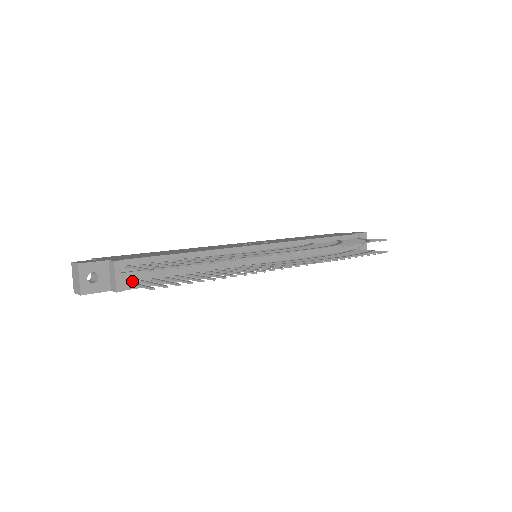
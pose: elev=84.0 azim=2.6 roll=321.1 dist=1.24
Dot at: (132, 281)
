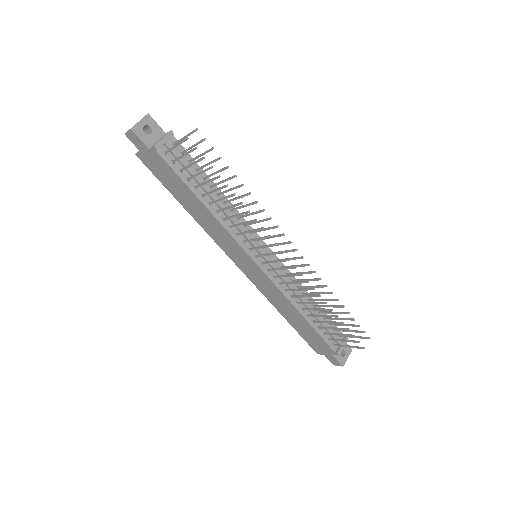
Dot at: (168, 155)
